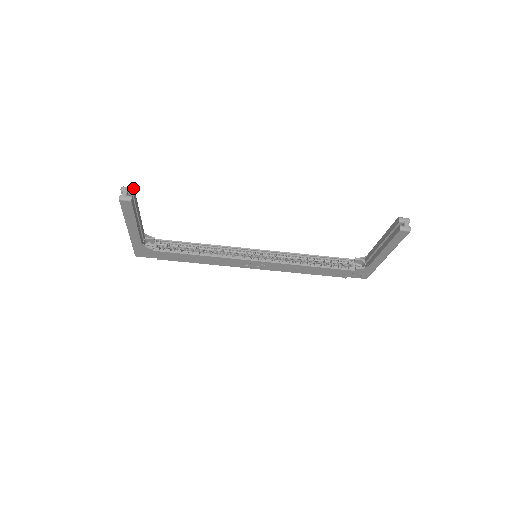
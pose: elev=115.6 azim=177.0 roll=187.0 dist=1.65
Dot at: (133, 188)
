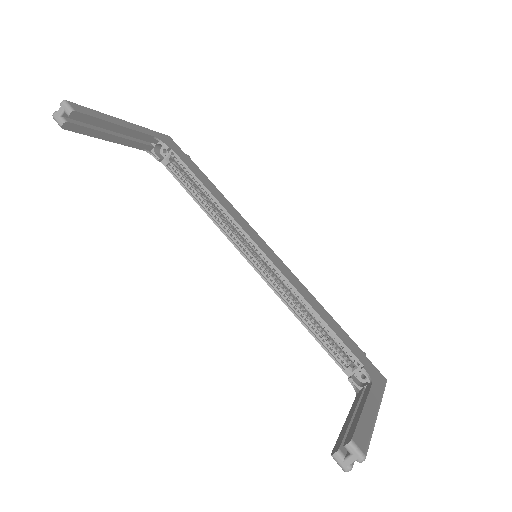
Dot at: (71, 112)
